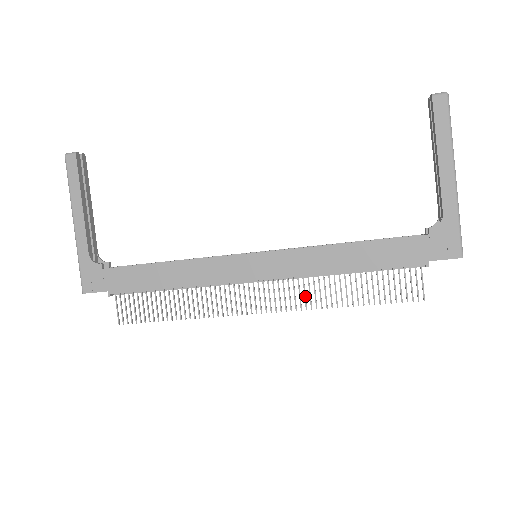
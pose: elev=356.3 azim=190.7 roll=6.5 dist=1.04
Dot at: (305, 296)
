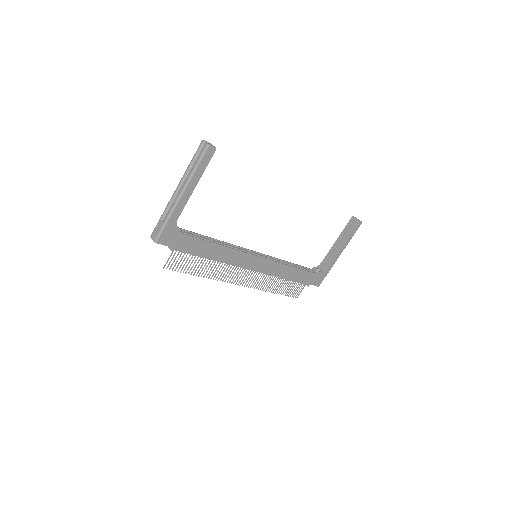
Dot at: occluded
